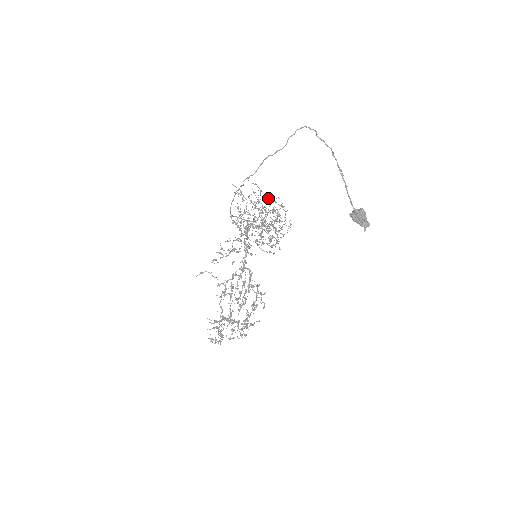
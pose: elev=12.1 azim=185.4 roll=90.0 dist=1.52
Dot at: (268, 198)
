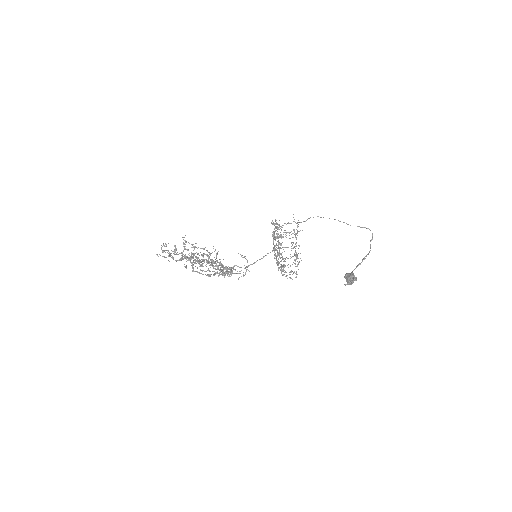
Dot at: occluded
